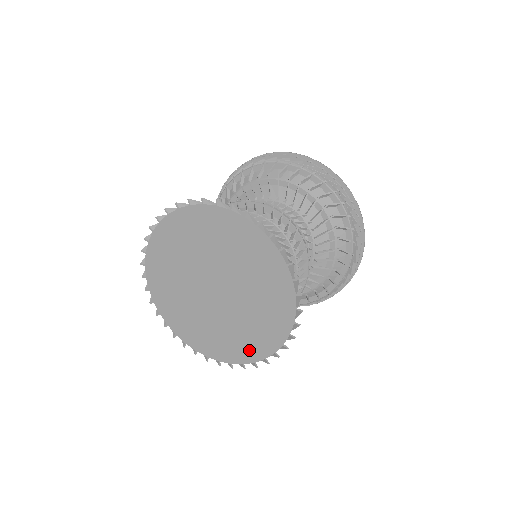
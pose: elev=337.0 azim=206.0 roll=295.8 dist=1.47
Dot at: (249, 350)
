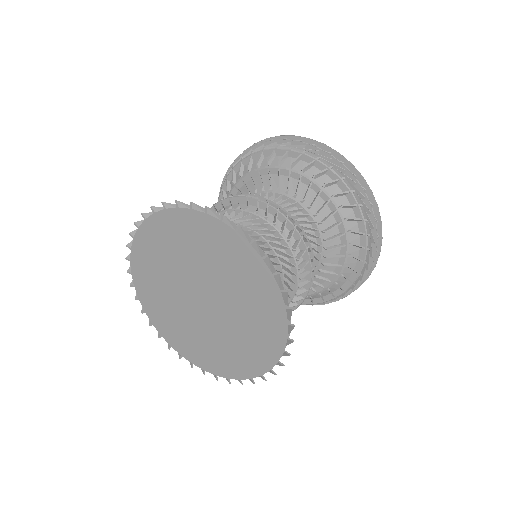
Dot at: (265, 350)
